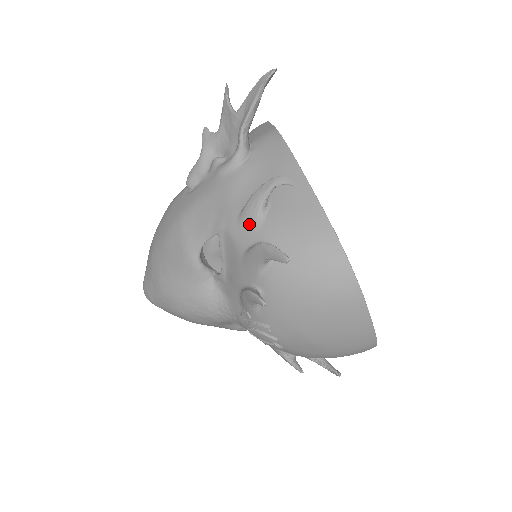
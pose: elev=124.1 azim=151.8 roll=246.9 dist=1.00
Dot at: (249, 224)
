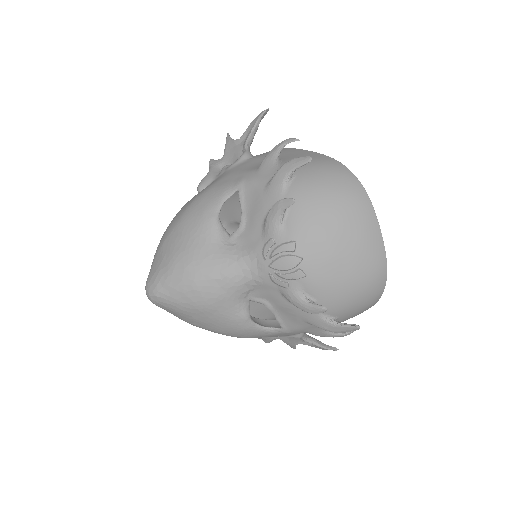
Dot at: (267, 169)
